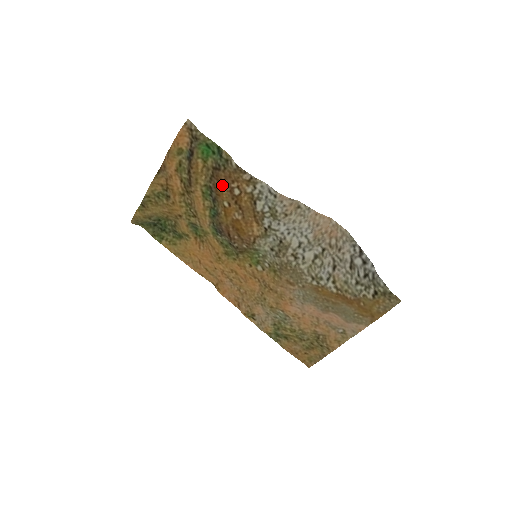
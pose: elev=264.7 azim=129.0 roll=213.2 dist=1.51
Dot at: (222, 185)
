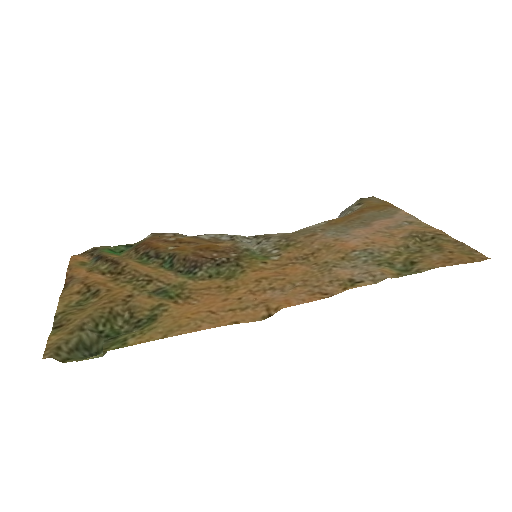
Dot at: (153, 244)
